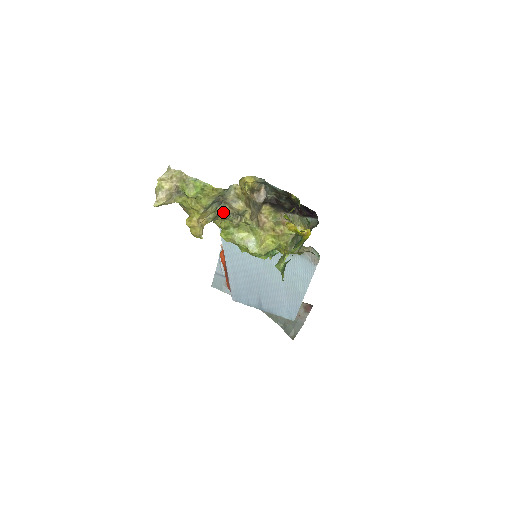
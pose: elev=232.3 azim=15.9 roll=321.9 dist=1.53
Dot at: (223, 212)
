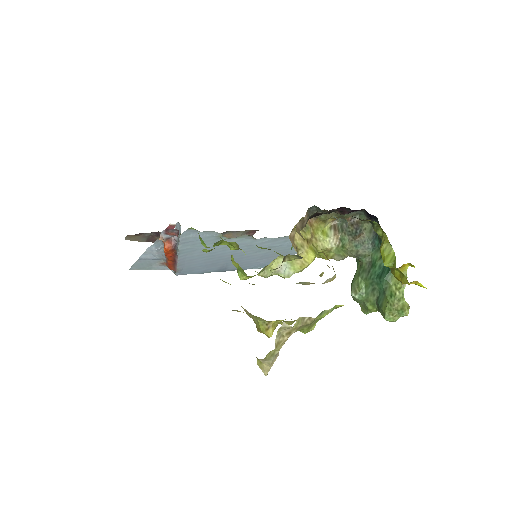
Dot at: occluded
